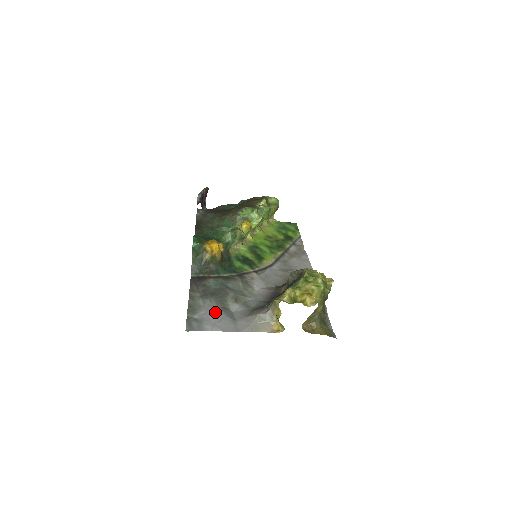
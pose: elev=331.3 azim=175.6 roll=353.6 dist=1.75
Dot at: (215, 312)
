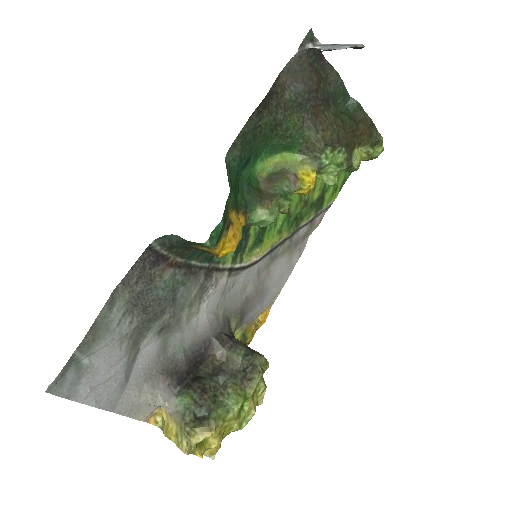
Dot at: (117, 355)
